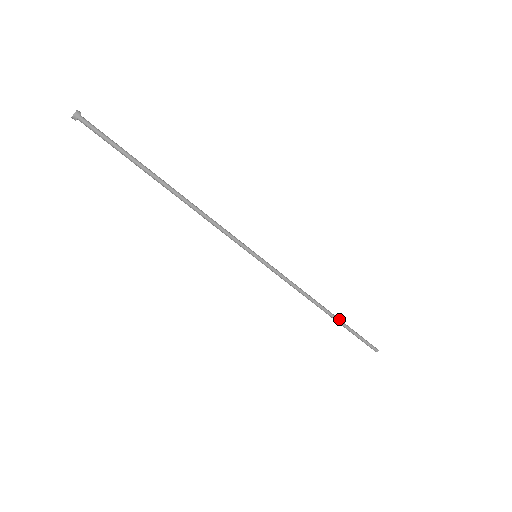
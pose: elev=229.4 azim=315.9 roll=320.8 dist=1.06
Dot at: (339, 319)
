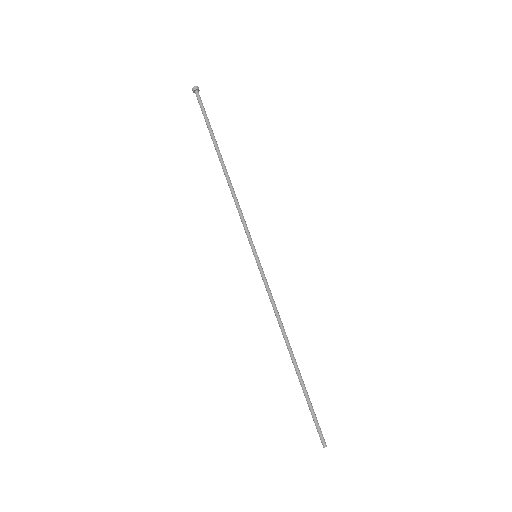
Dot at: (300, 374)
